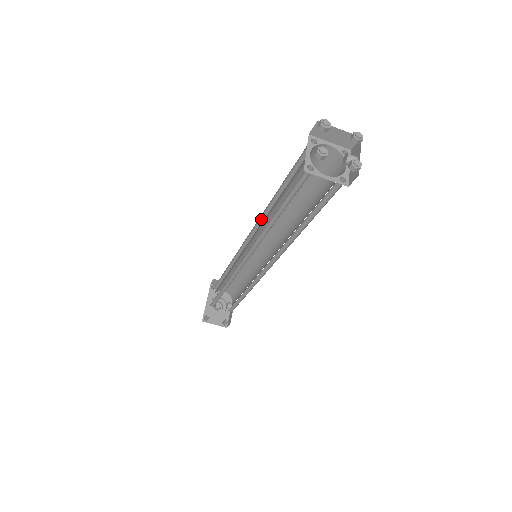
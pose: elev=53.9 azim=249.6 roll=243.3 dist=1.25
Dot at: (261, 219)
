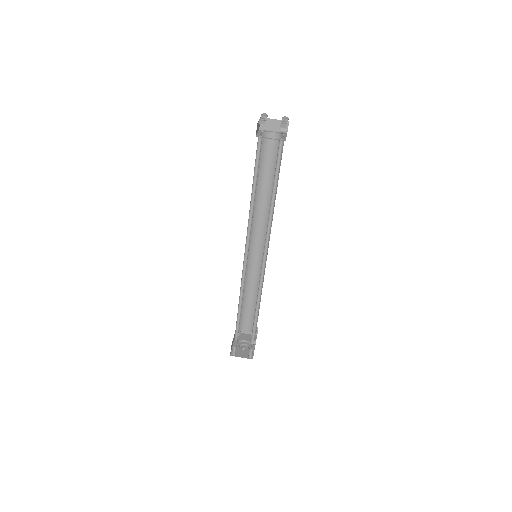
Dot at: (252, 220)
